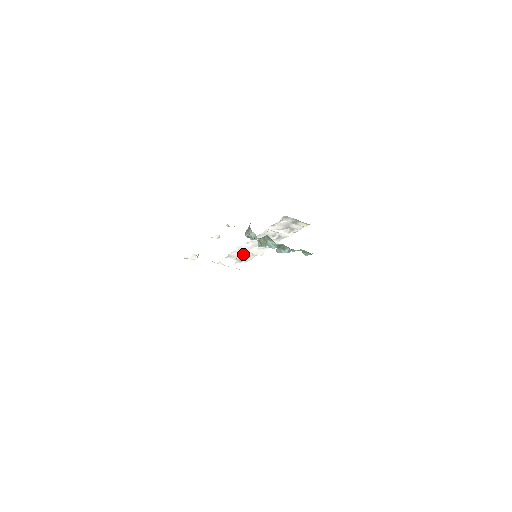
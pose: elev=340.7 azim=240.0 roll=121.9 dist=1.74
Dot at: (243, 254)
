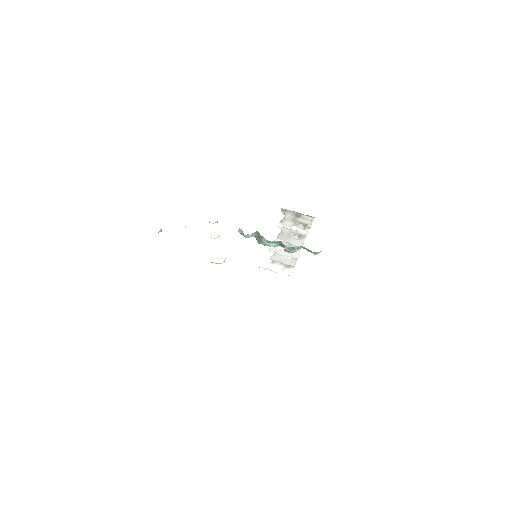
Dot at: (283, 258)
